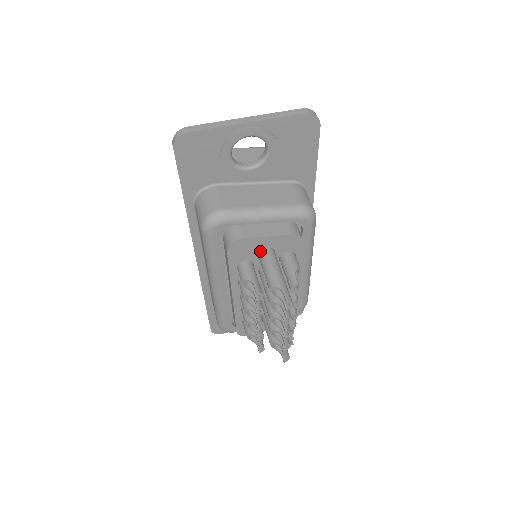
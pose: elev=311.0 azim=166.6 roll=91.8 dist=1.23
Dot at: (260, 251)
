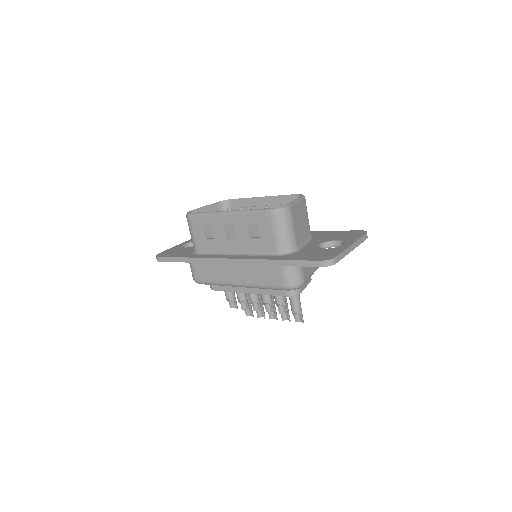
Dot at: occluded
